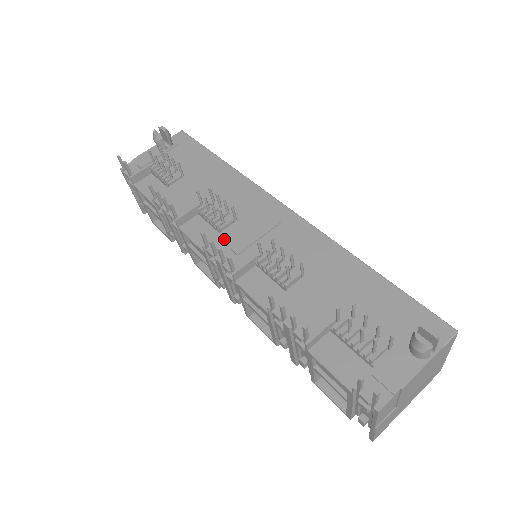
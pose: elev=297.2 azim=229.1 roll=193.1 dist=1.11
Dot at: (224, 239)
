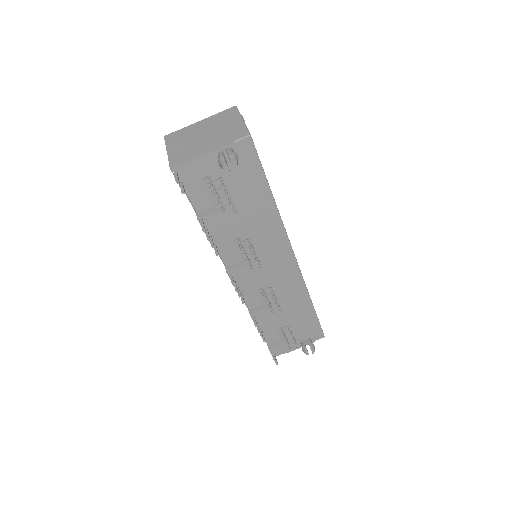
Dot at: (243, 272)
